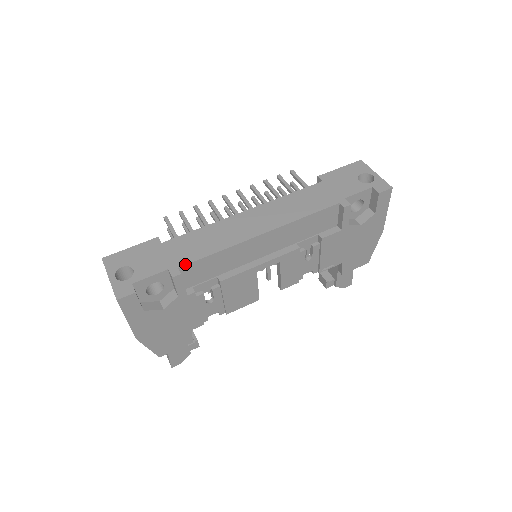
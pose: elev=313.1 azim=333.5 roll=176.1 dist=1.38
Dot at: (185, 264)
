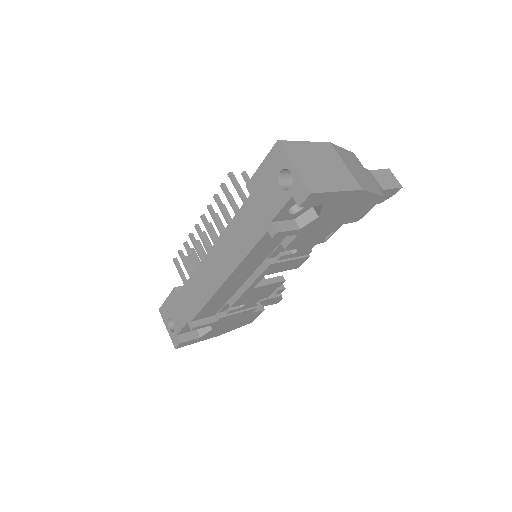
Dot at: (193, 318)
